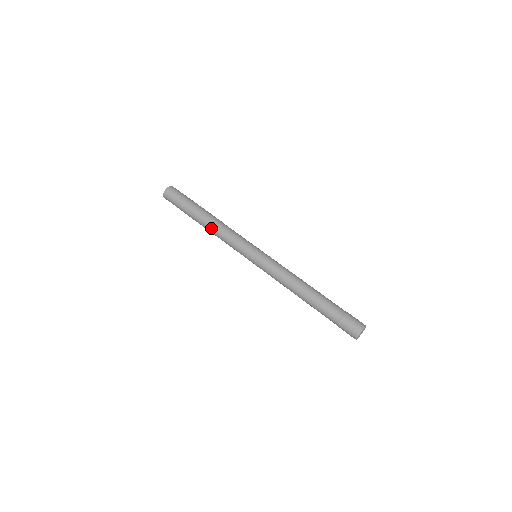
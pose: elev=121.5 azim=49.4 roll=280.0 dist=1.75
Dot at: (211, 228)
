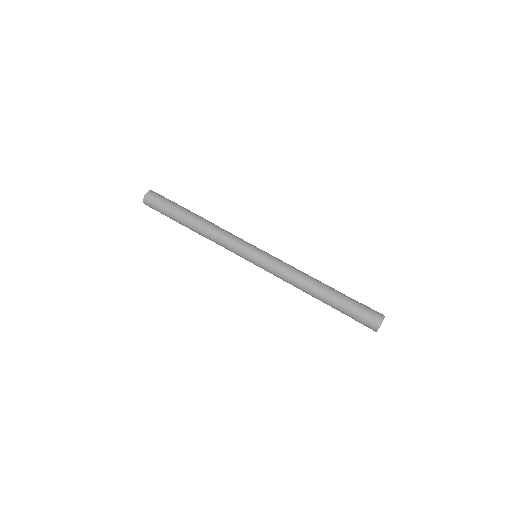
Dot at: occluded
